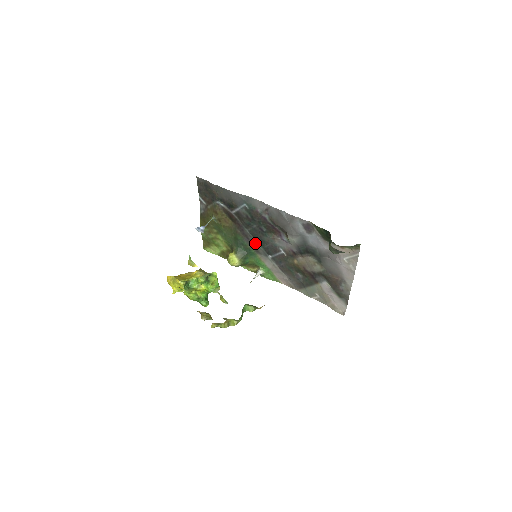
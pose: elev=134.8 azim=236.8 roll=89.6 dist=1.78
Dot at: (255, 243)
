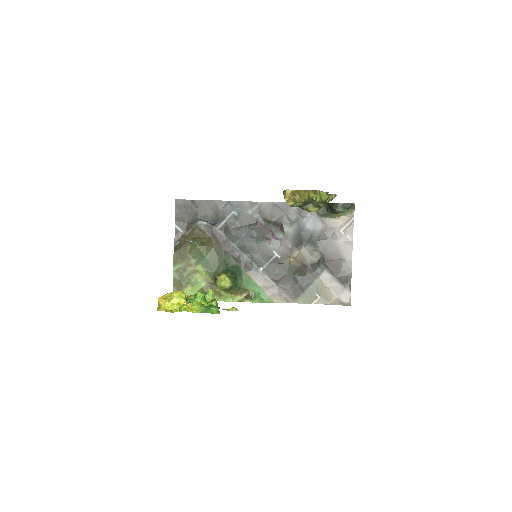
Dot at: (244, 258)
